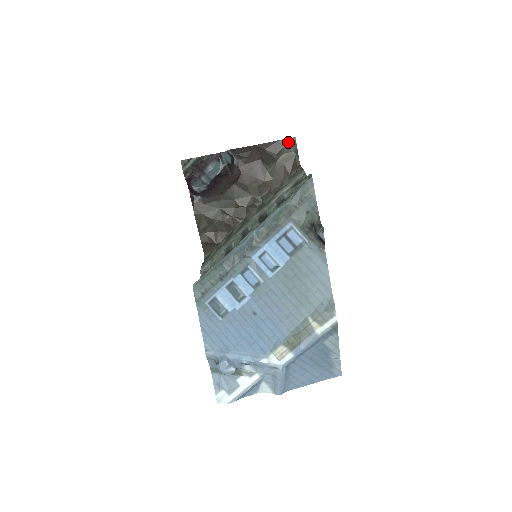
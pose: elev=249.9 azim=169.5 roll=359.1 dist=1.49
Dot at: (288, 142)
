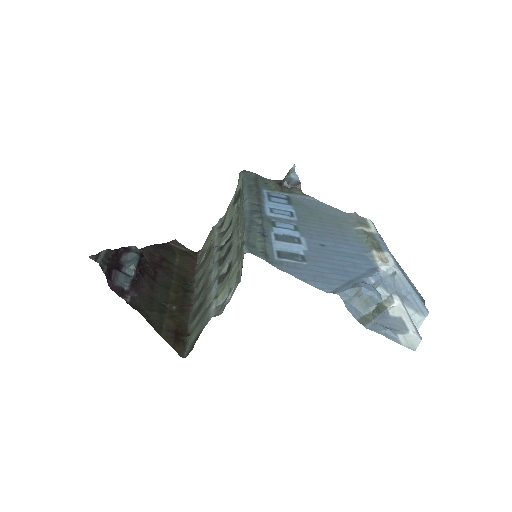
Dot at: (173, 243)
